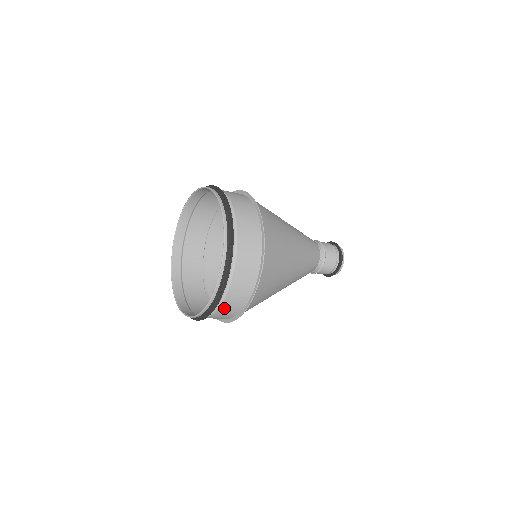
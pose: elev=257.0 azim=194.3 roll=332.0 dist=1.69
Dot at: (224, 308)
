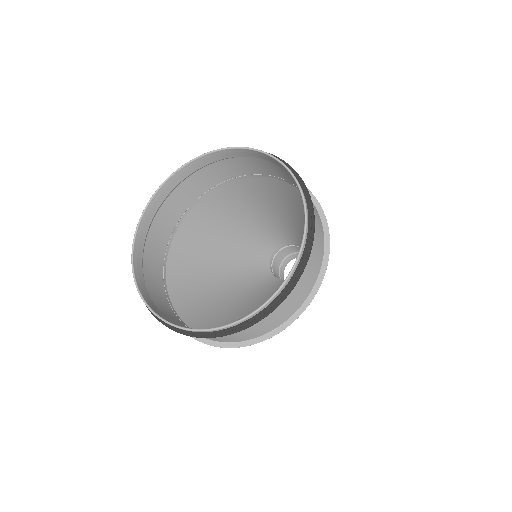
Dot at: occluded
